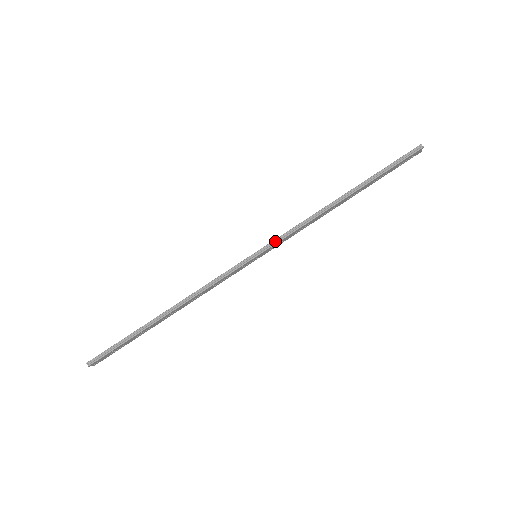
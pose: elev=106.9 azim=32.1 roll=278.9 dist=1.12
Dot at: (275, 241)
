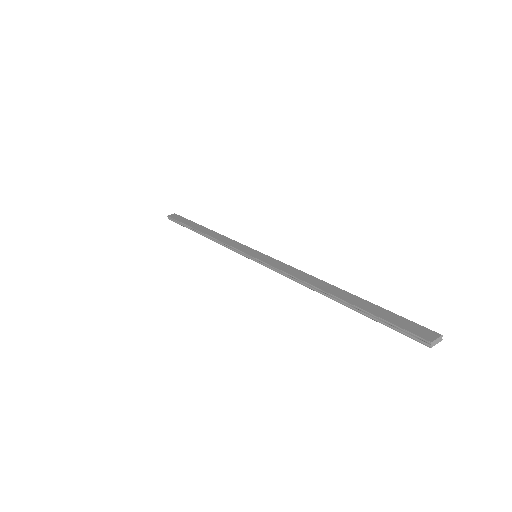
Dot at: (266, 264)
